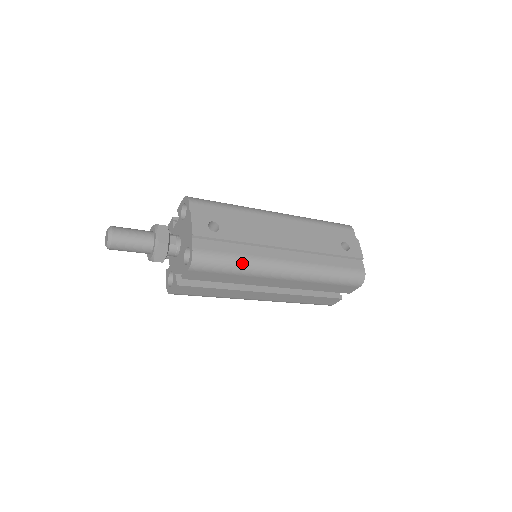
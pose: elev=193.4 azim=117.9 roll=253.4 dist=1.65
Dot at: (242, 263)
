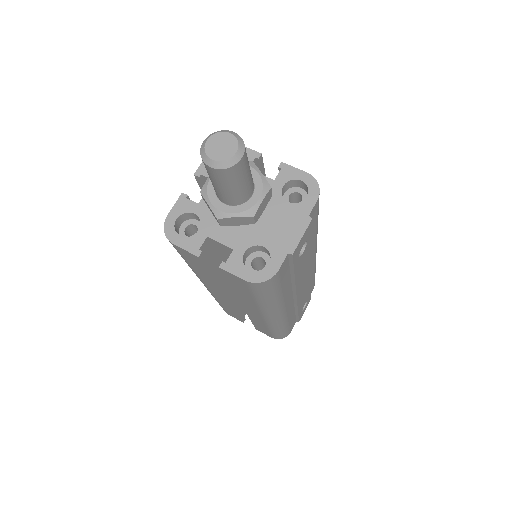
Dot at: (274, 300)
